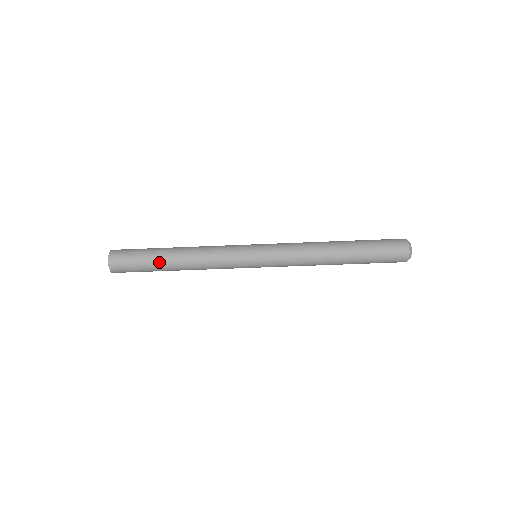
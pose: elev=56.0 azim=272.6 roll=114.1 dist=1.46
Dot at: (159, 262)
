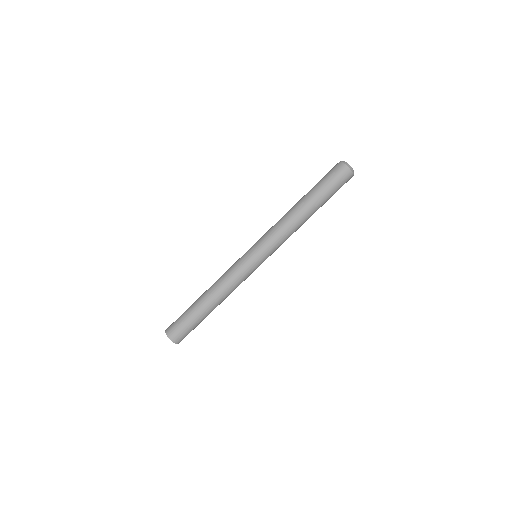
Dot at: (199, 312)
